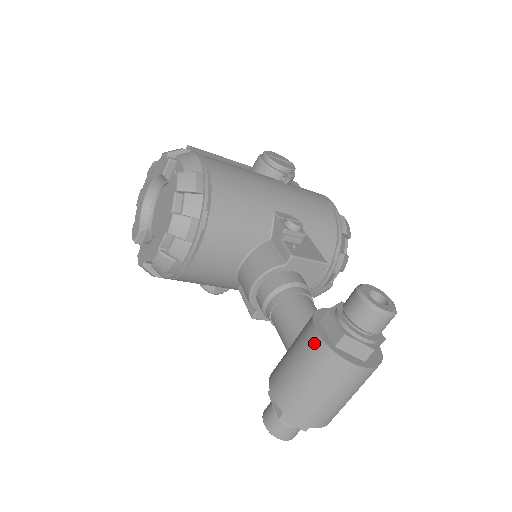
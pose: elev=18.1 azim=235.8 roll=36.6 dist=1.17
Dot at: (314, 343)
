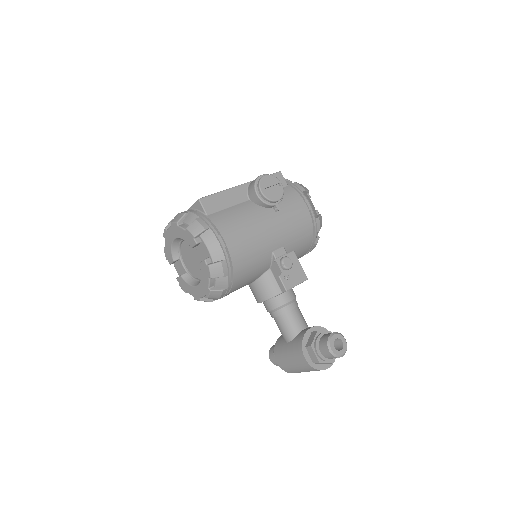
Dot at: (303, 361)
